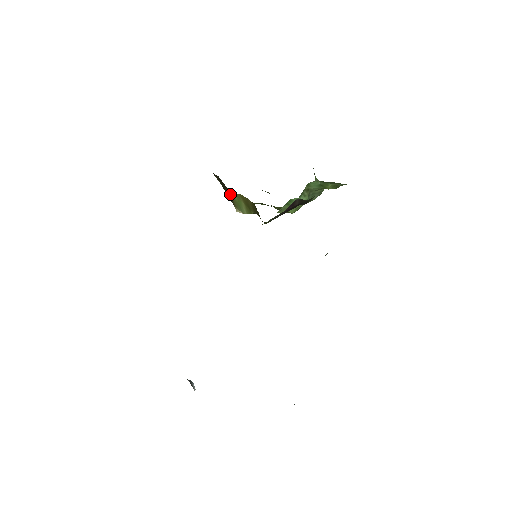
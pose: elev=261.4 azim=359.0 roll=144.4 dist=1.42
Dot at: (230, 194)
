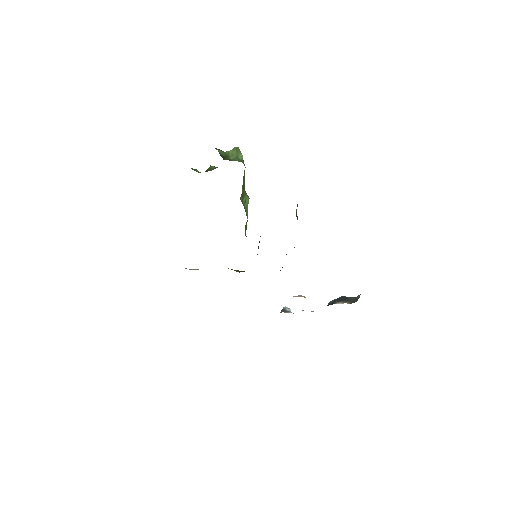
Dot at: occluded
